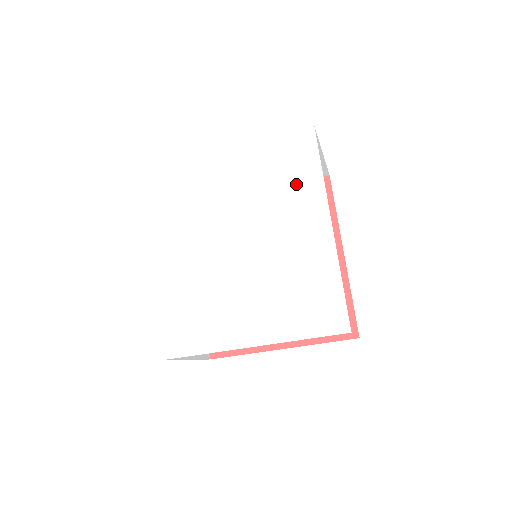
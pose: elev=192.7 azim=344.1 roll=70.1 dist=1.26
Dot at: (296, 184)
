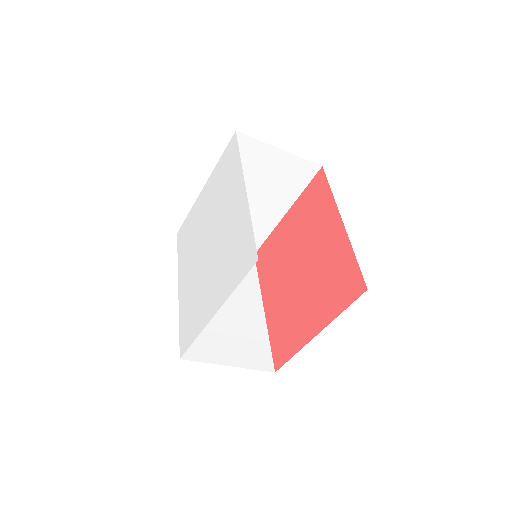
Dot at: (230, 177)
